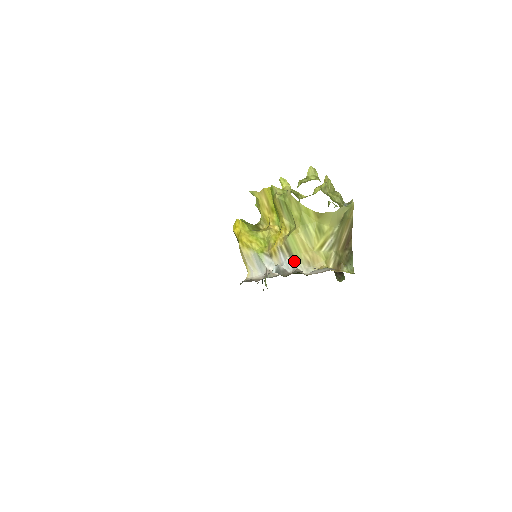
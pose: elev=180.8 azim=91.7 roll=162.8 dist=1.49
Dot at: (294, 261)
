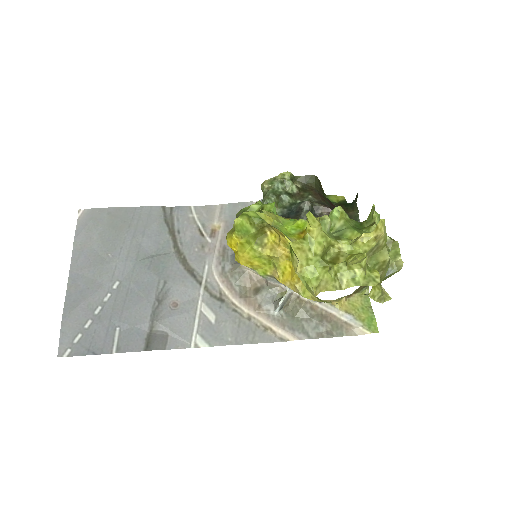
Dot at: occluded
